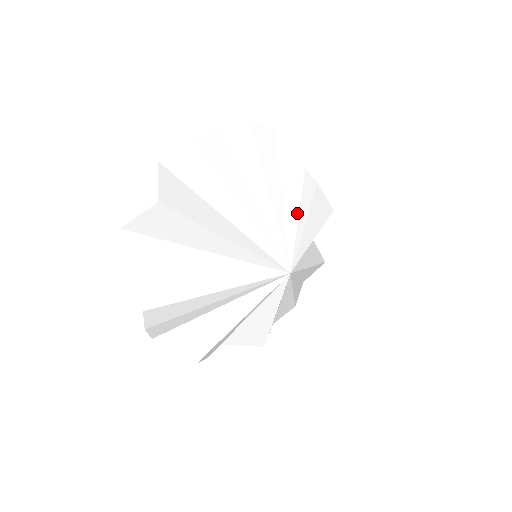
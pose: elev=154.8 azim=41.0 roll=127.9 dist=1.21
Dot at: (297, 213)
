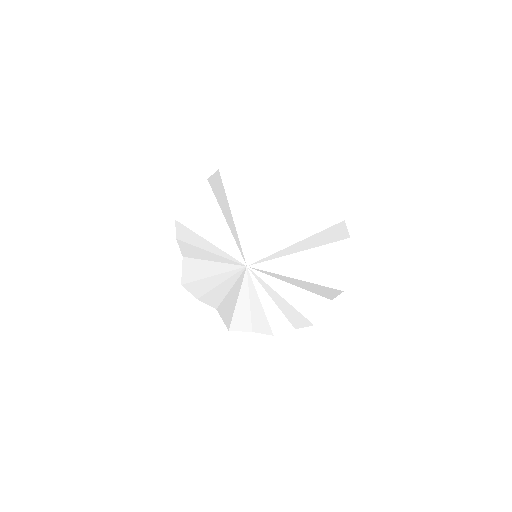
Dot at: (289, 245)
